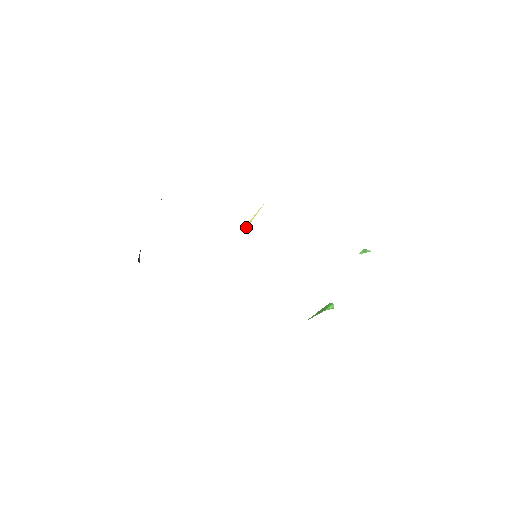
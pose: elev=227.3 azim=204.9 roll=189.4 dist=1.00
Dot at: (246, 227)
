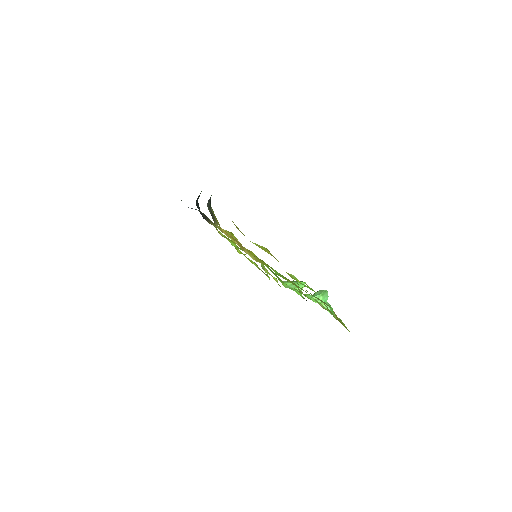
Dot at: occluded
